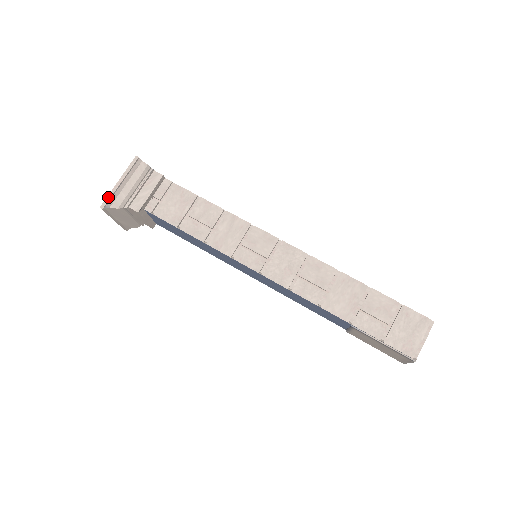
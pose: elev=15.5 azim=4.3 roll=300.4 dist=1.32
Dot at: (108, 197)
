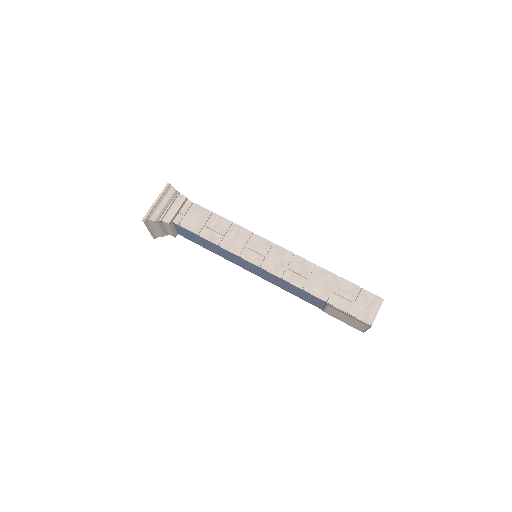
Dot at: (148, 212)
